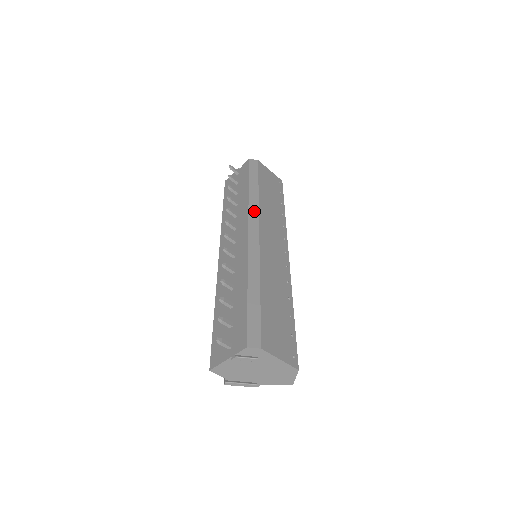
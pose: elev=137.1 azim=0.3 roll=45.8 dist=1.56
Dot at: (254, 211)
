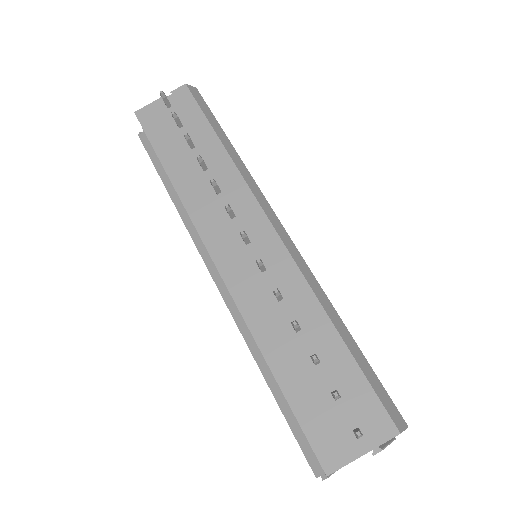
Dot at: (255, 187)
